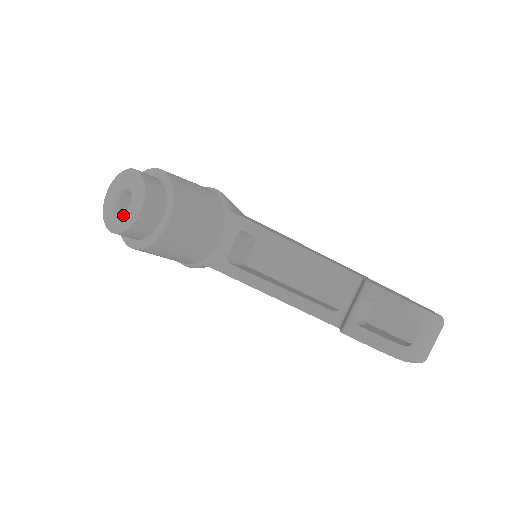
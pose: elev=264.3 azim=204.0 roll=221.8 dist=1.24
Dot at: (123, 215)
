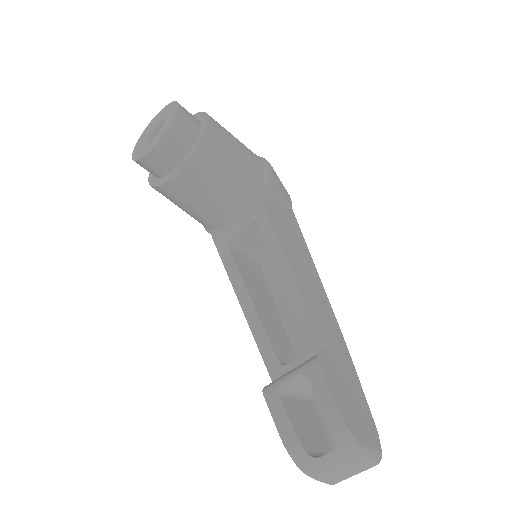
Dot at: (145, 145)
